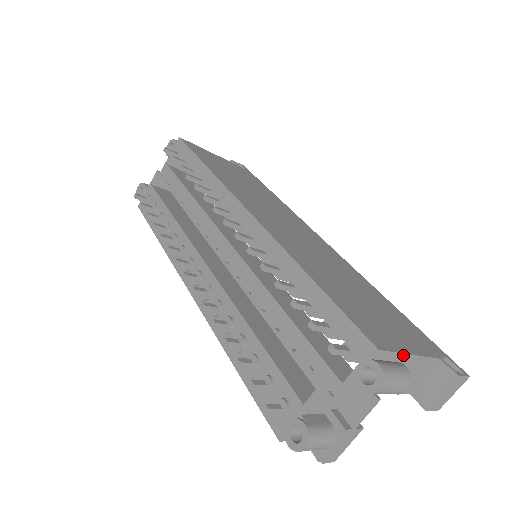
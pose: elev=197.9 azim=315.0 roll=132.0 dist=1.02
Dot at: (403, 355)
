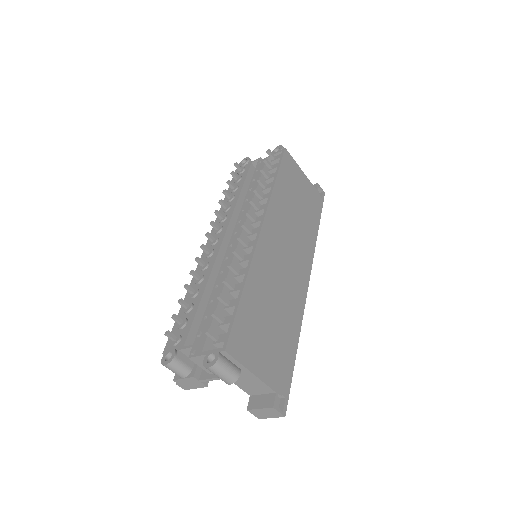
Dot at: (244, 367)
